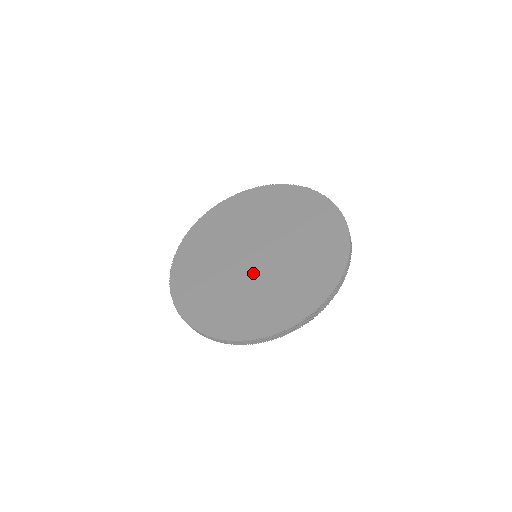
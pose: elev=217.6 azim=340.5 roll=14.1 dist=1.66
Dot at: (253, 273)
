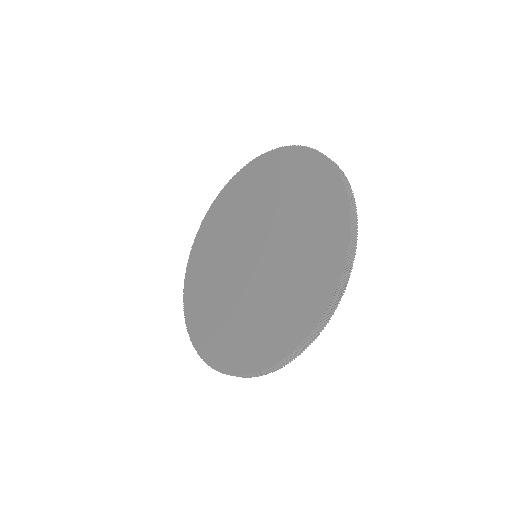
Dot at: (250, 282)
